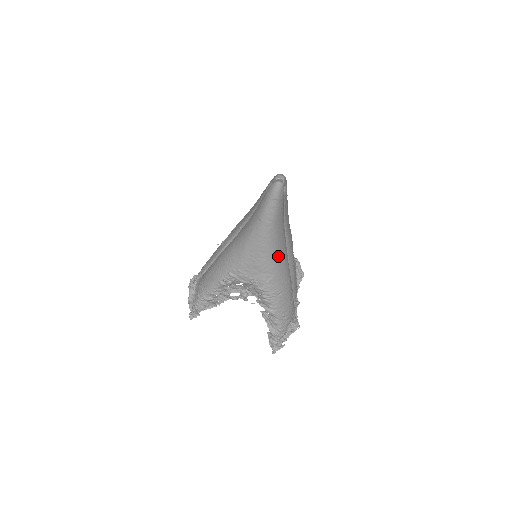
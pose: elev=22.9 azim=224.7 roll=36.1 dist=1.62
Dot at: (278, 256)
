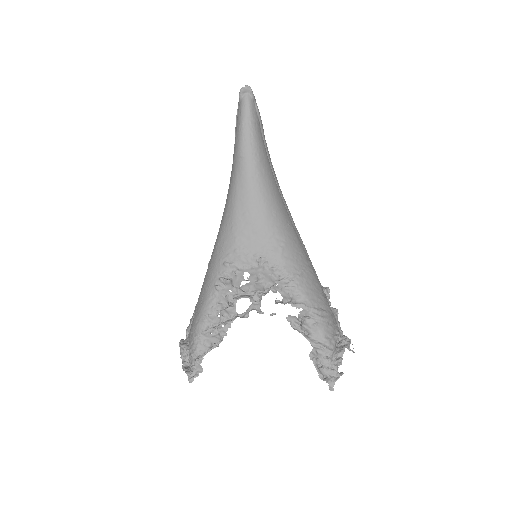
Dot at: (280, 213)
